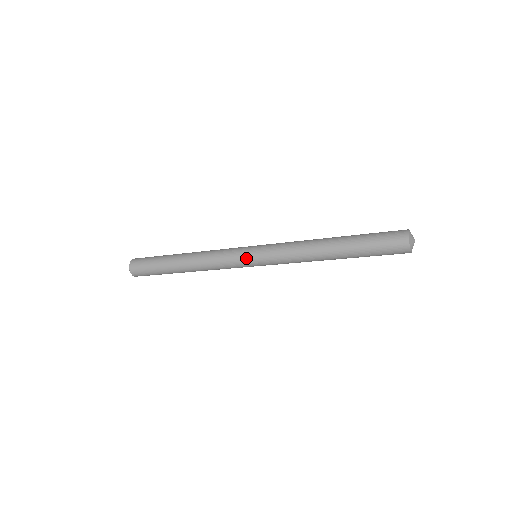
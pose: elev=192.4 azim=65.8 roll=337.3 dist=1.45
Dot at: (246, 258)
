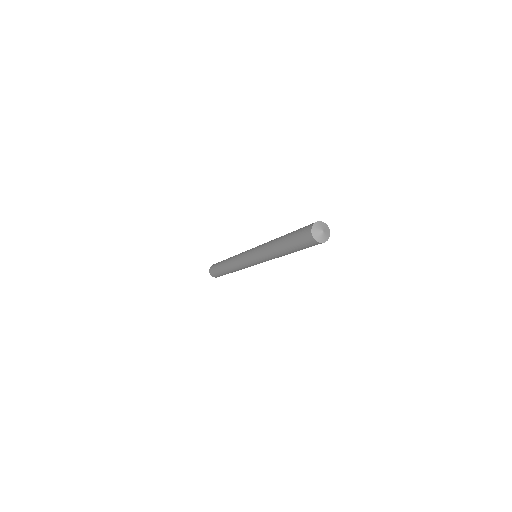
Dot at: (248, 251)
